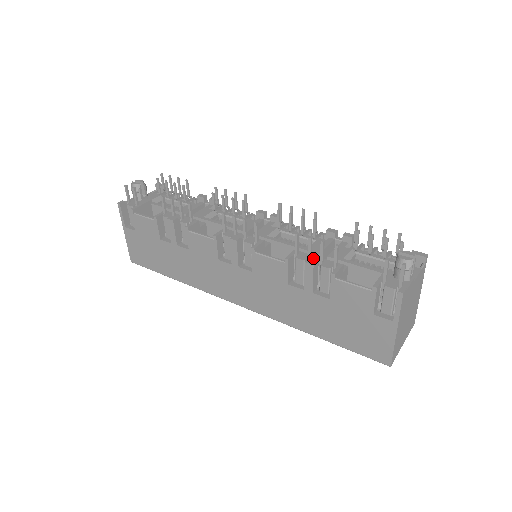
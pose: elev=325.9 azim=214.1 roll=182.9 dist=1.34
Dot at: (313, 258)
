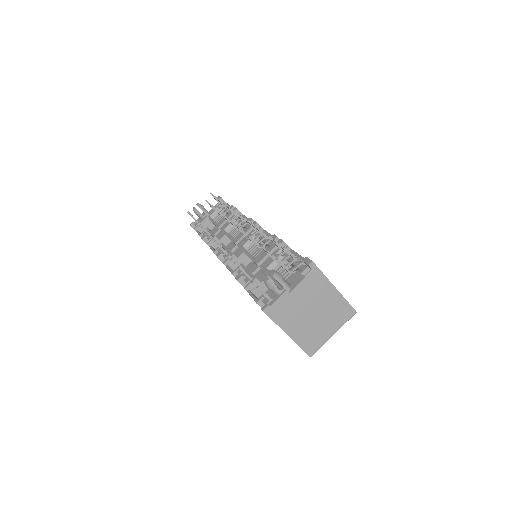
Dot at: occluded
